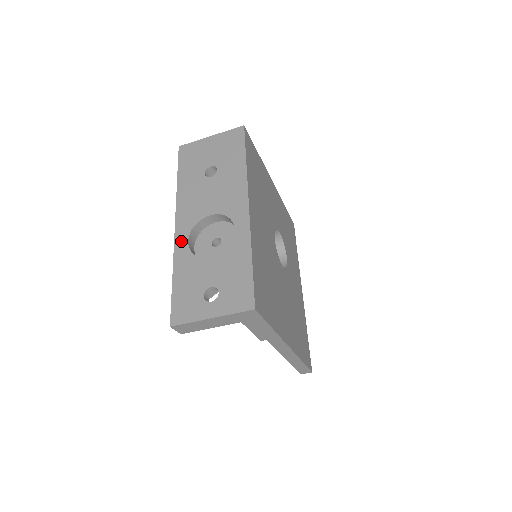
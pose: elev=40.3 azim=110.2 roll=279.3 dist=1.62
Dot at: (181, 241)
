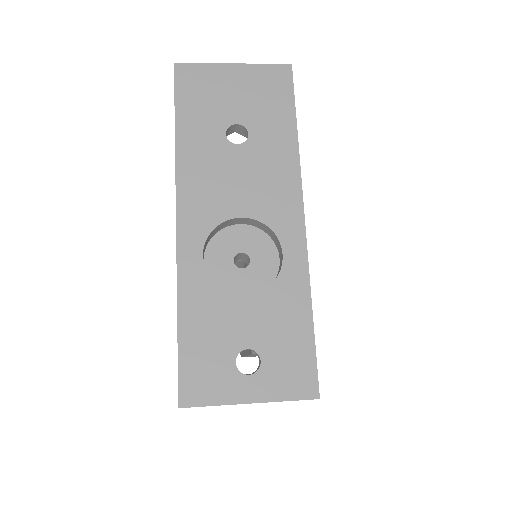
Dot at: (190, 253)
